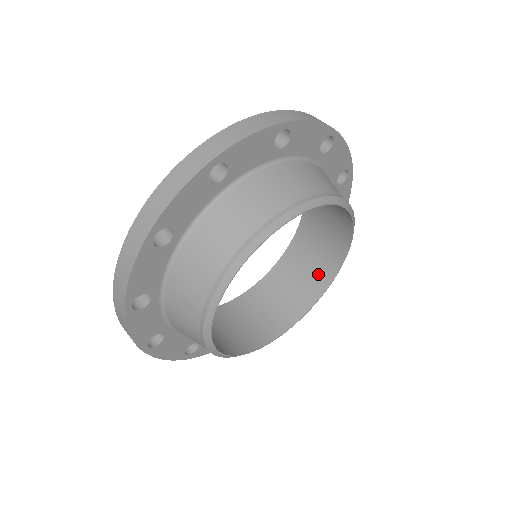
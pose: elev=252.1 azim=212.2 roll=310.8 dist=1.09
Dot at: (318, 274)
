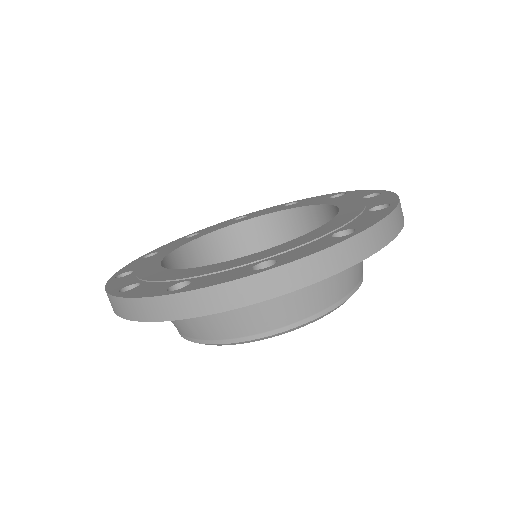
Dot at: occluded
